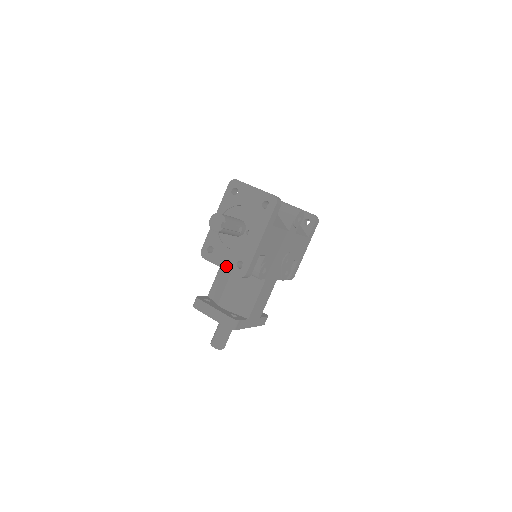
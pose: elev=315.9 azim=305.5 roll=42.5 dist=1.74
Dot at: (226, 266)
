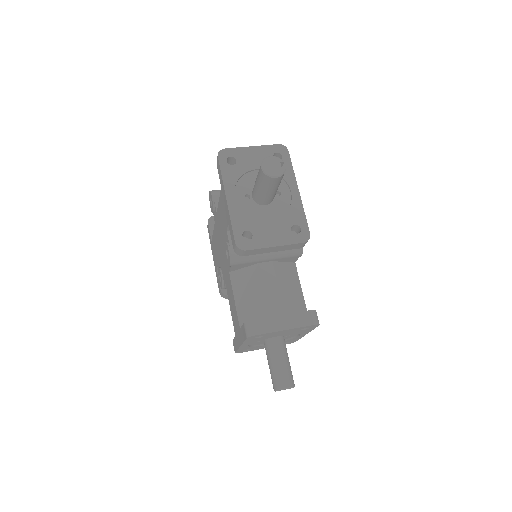
Dot at: (281, 241)
